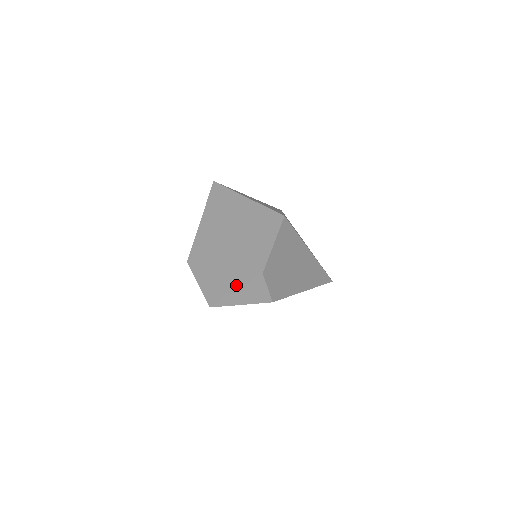
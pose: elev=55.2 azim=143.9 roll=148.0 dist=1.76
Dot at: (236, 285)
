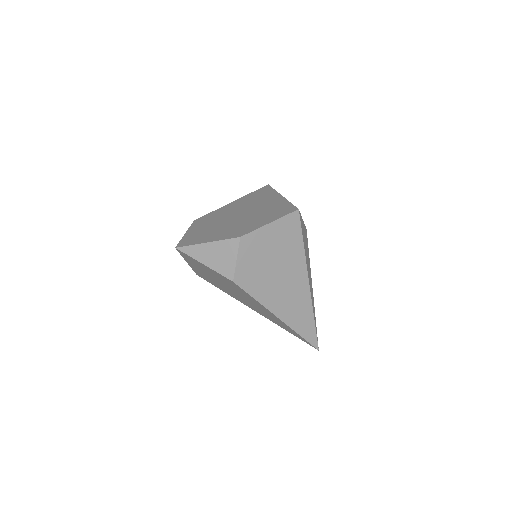
Dot at: (211, 239)
